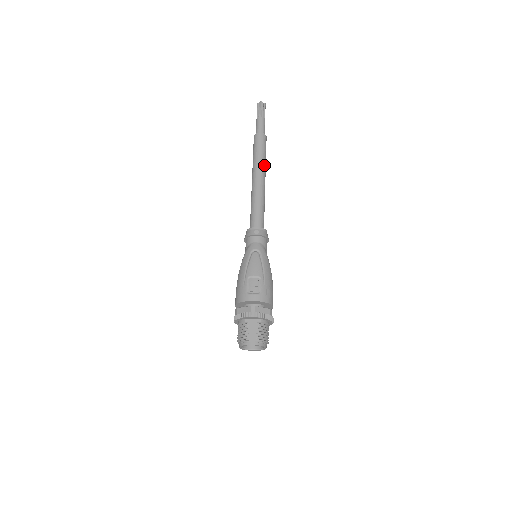
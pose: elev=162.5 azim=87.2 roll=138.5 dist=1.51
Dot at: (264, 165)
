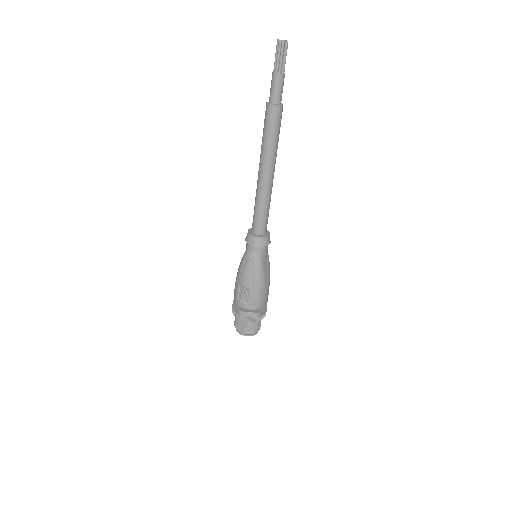
Dot at: (272, 154)
